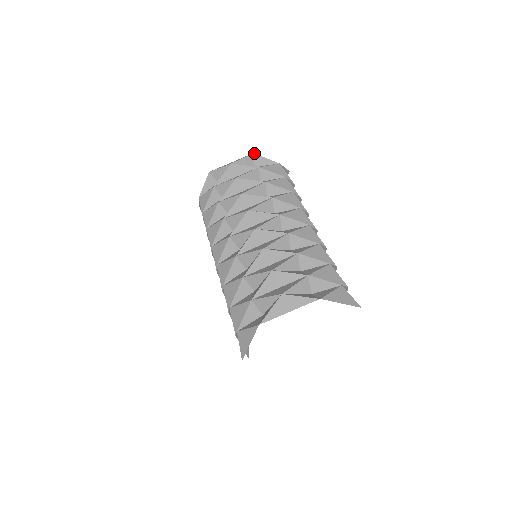
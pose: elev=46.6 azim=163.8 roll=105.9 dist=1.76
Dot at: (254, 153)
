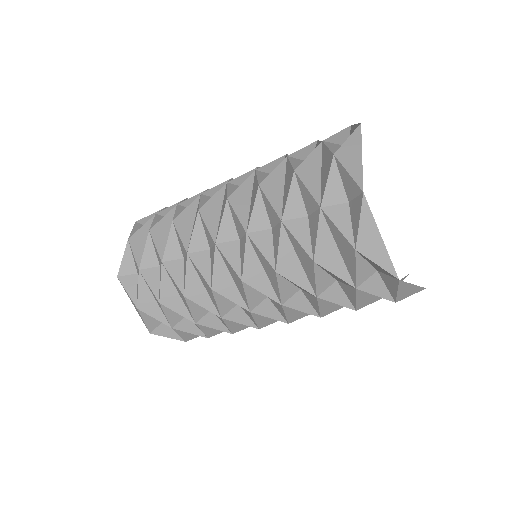
Dot at: (136, 222)
